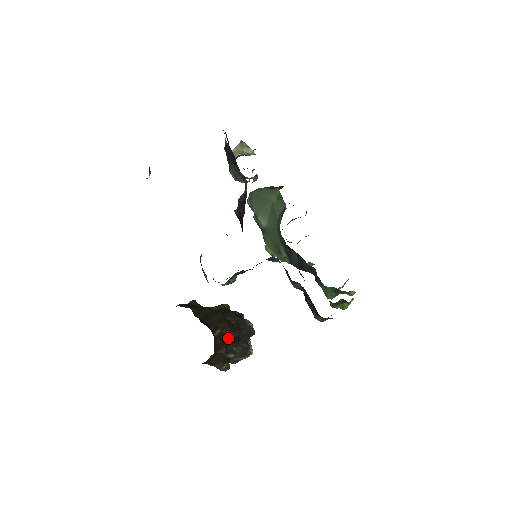
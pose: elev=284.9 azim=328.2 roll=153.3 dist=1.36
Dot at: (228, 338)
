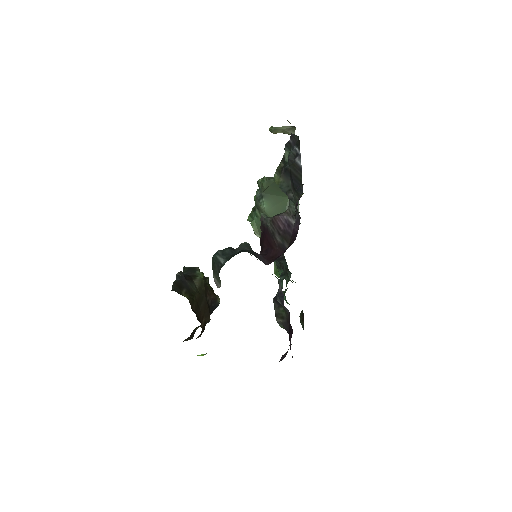
Dot at: occluded
